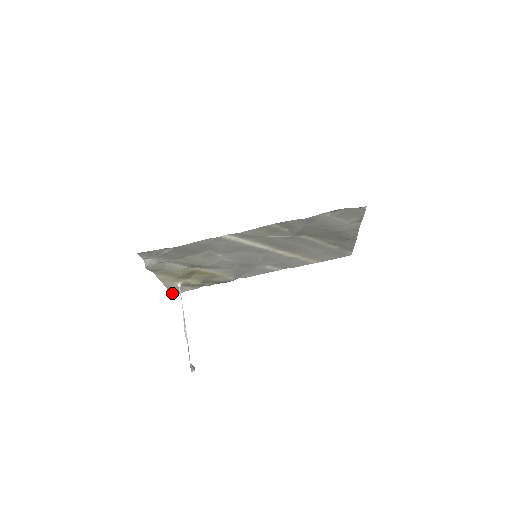
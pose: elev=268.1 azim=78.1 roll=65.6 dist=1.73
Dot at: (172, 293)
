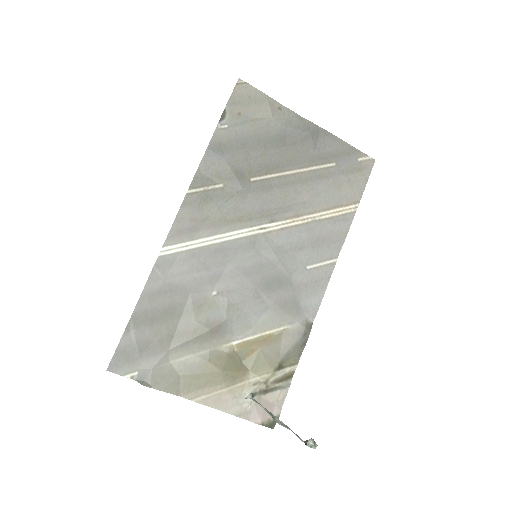
Dot at: (272, 427)
